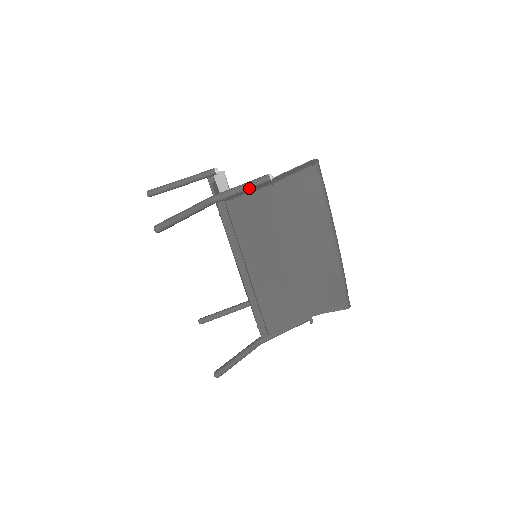
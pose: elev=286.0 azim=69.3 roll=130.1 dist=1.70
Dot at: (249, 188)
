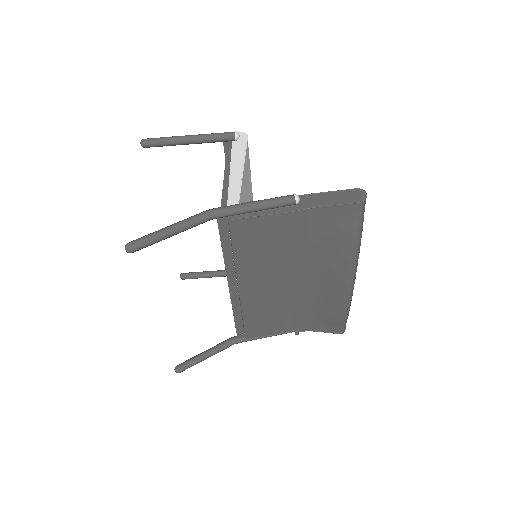
Dot at: (264, 209)
